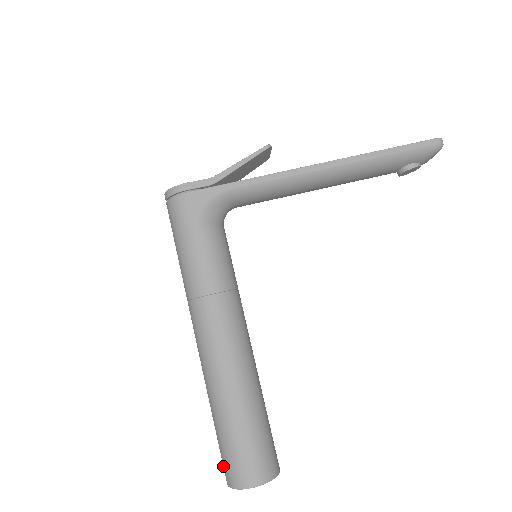
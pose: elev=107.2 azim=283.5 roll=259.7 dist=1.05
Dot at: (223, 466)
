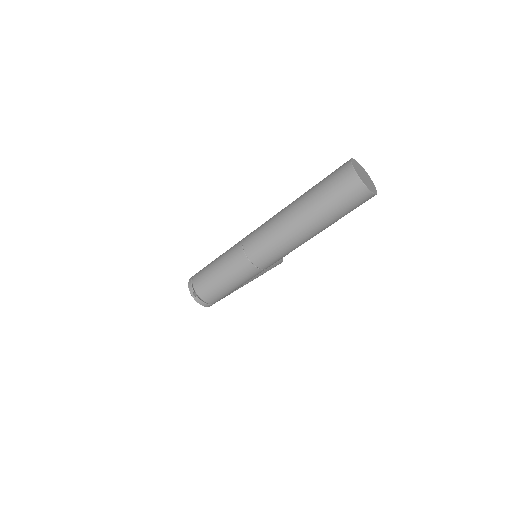
Dot at: (343, 183)
